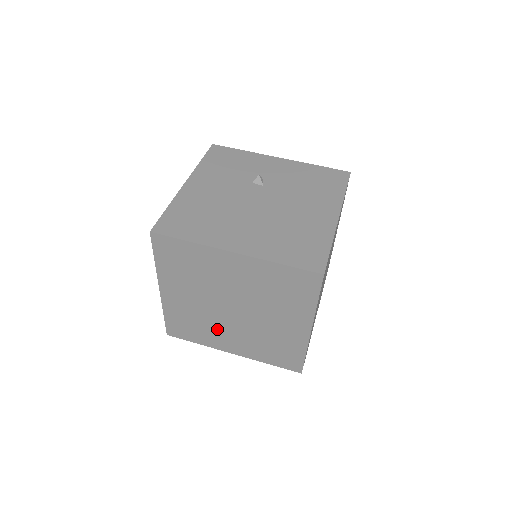
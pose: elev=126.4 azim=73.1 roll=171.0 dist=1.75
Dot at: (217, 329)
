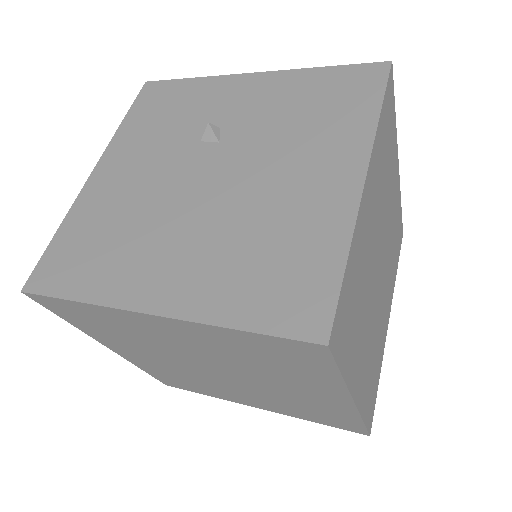
Dot at: (216, 387)
